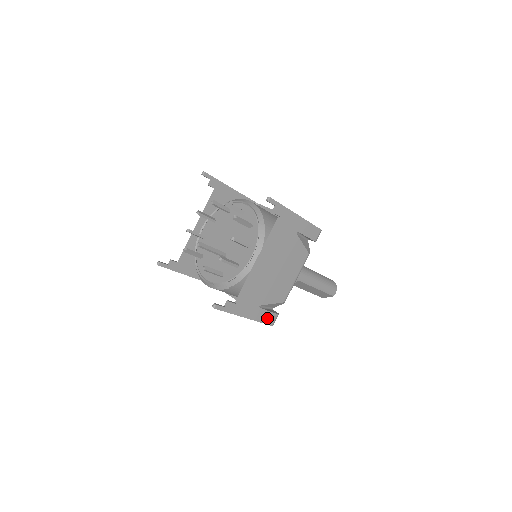
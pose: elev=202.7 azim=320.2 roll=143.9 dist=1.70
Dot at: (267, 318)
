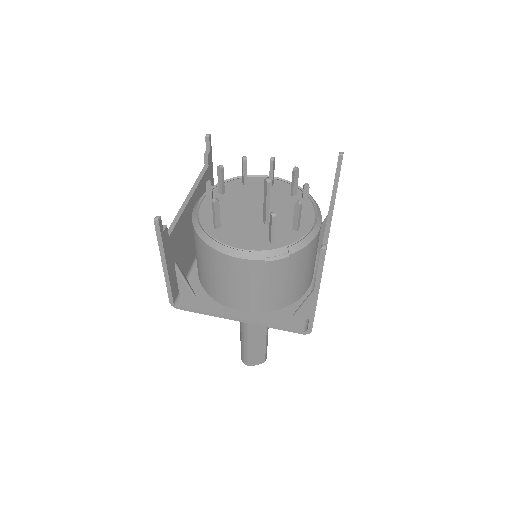
Dot at: occluded
